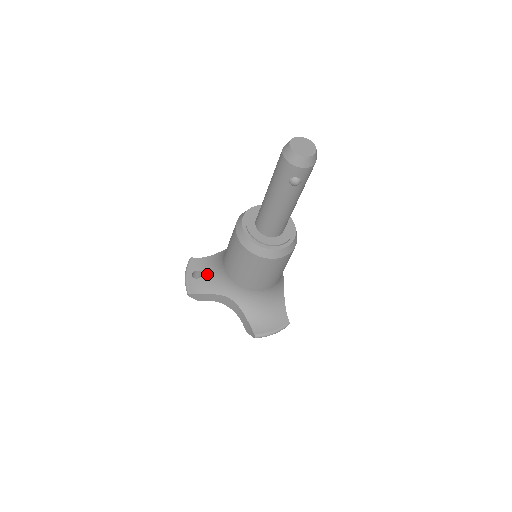
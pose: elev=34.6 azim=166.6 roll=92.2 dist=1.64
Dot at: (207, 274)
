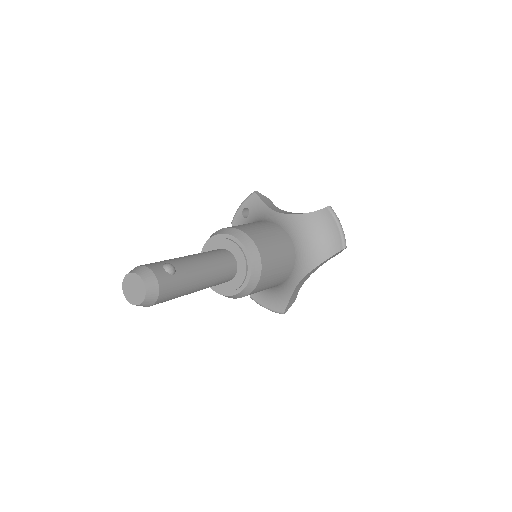
Dot at: (248, 221)
